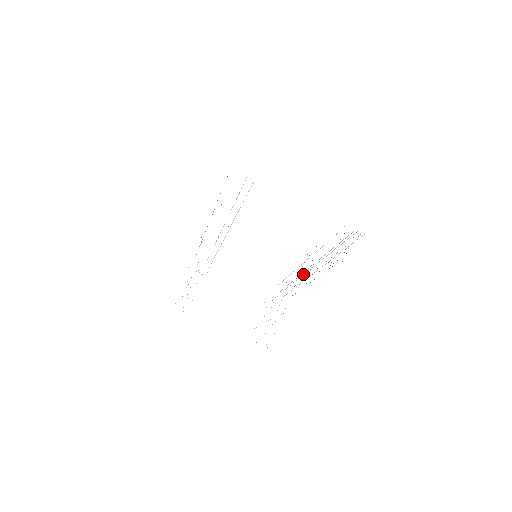
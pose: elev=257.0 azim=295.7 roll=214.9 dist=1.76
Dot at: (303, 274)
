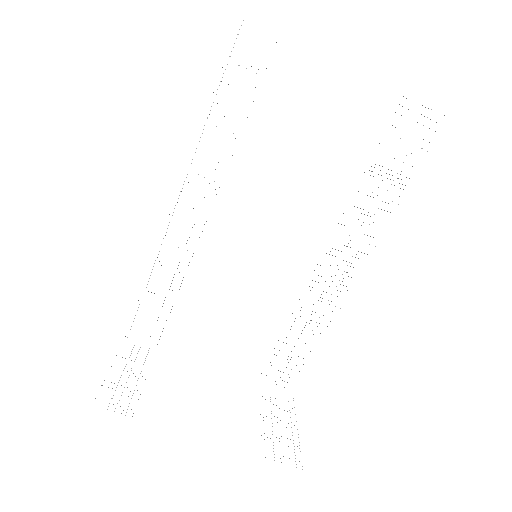
Dot at: occluded
